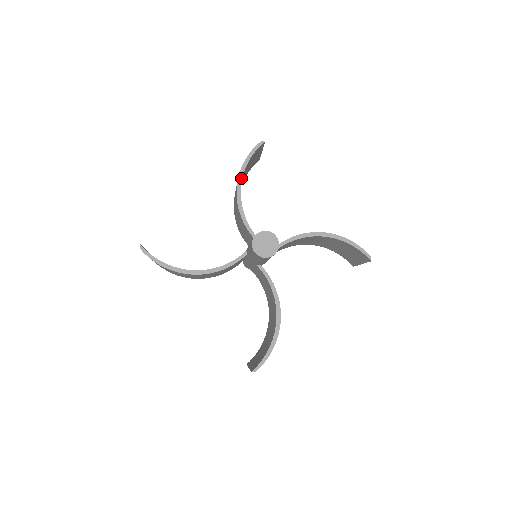
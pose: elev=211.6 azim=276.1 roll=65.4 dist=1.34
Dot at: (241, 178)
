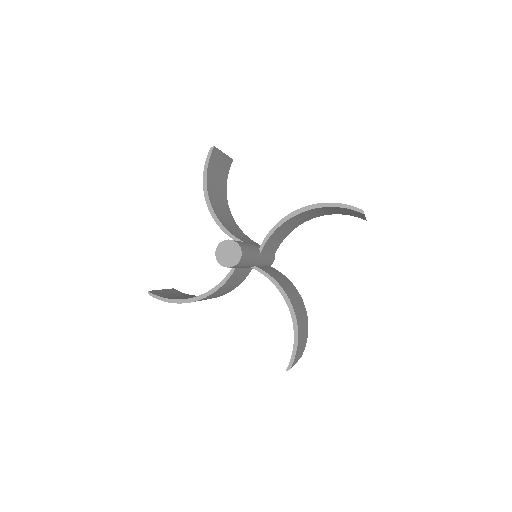
Dot at: (206, 192)
